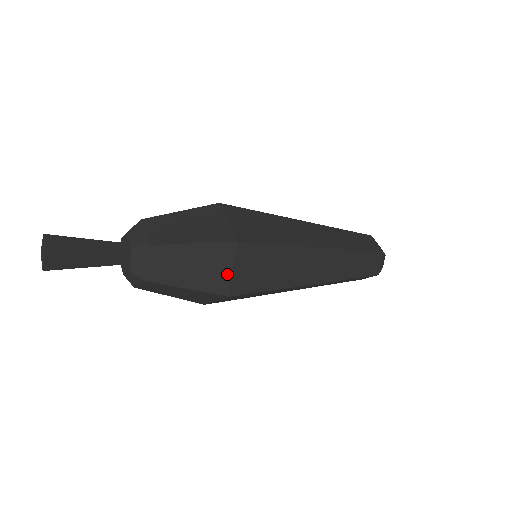
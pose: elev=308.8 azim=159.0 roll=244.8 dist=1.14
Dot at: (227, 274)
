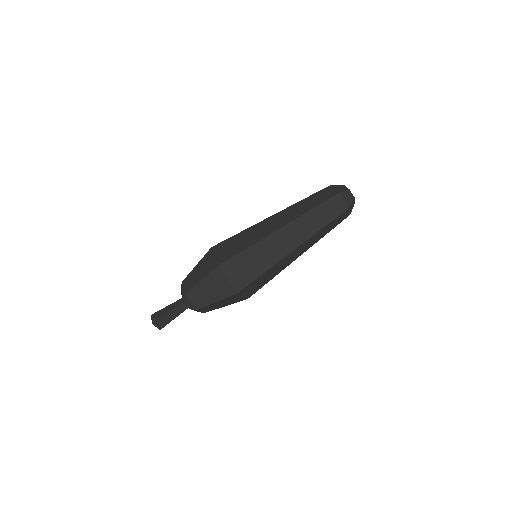
Dot at: (227, 283)
